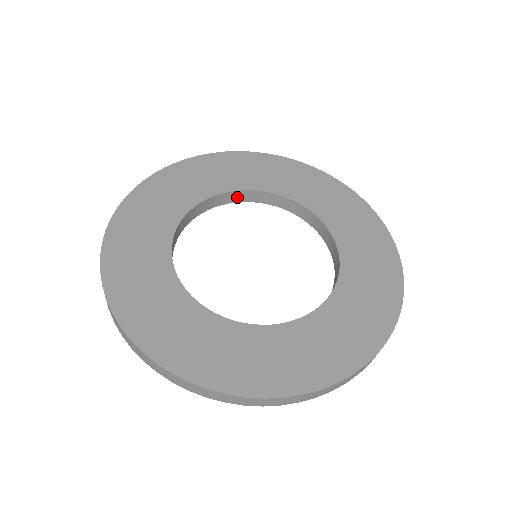
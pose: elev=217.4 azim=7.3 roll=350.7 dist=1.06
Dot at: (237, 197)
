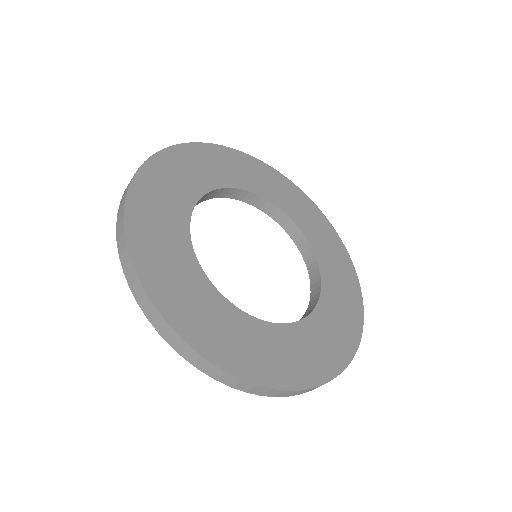
Dot at: (196, 204)
